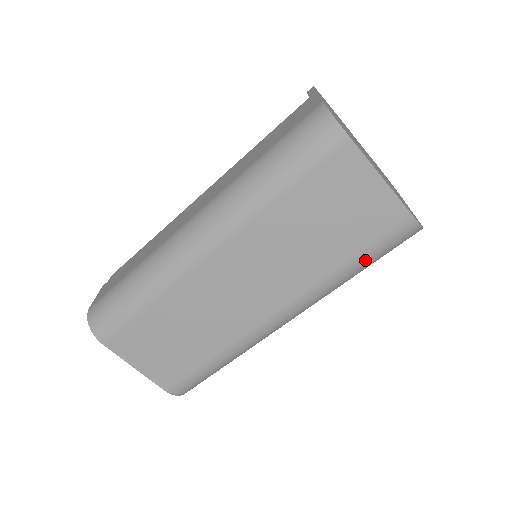
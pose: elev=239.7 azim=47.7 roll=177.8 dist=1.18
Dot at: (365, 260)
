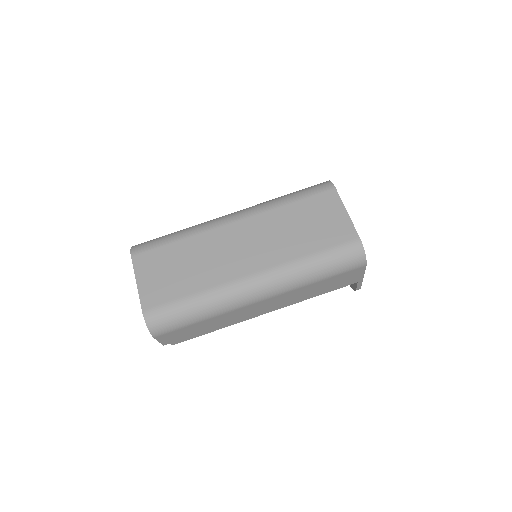
Dot at: (324, 258)
